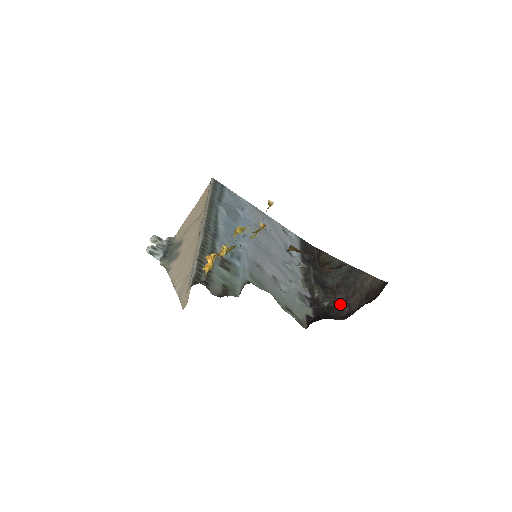
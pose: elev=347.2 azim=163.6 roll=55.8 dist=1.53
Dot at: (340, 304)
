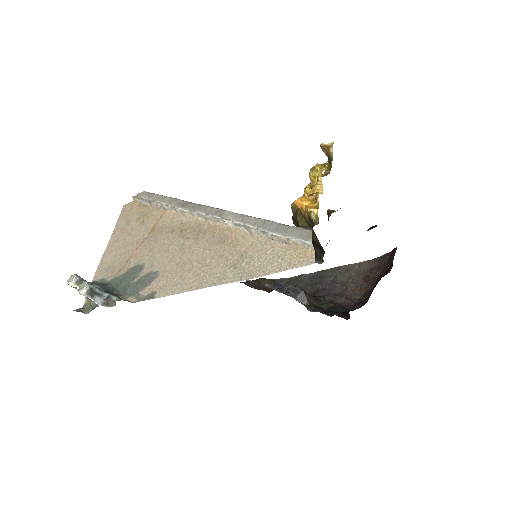
Dot at: (338, 302)
